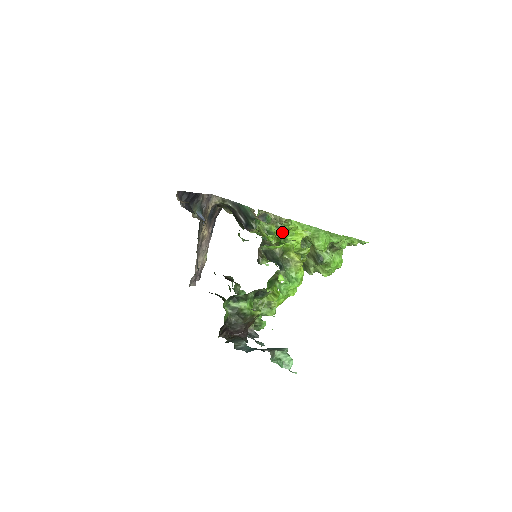
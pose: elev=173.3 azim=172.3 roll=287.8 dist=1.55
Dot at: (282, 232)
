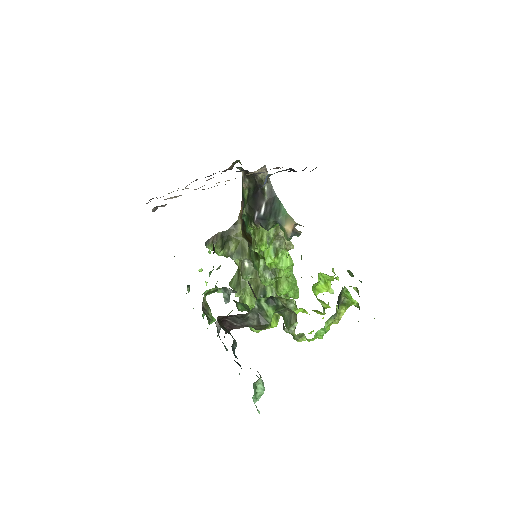
Dot at: (355, 287)
